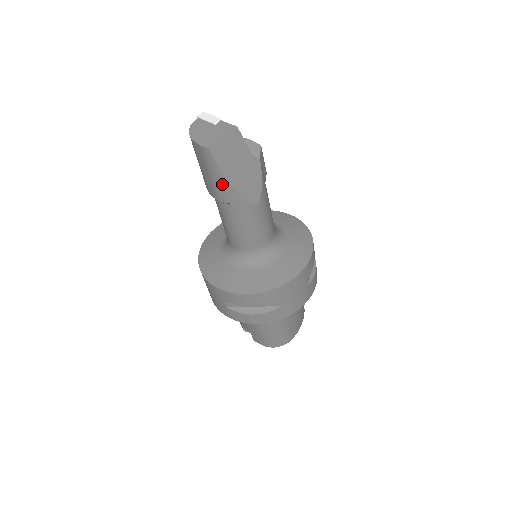
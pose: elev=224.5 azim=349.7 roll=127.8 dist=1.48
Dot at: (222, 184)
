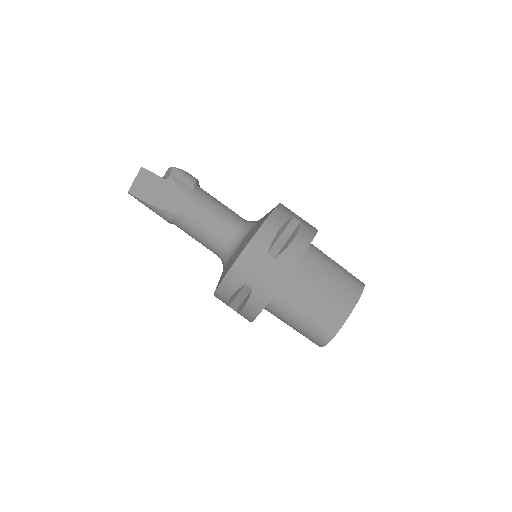
Dot at: (155, 210)
